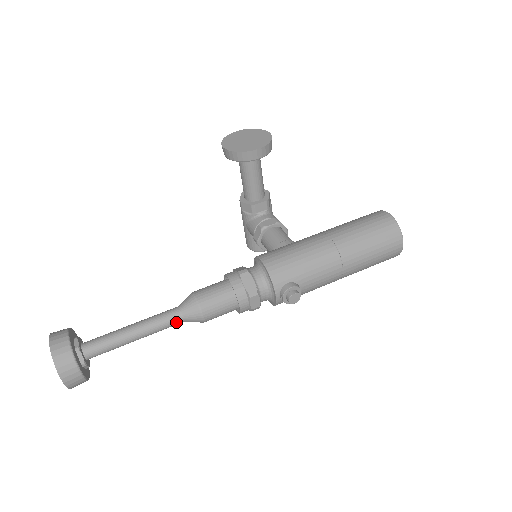
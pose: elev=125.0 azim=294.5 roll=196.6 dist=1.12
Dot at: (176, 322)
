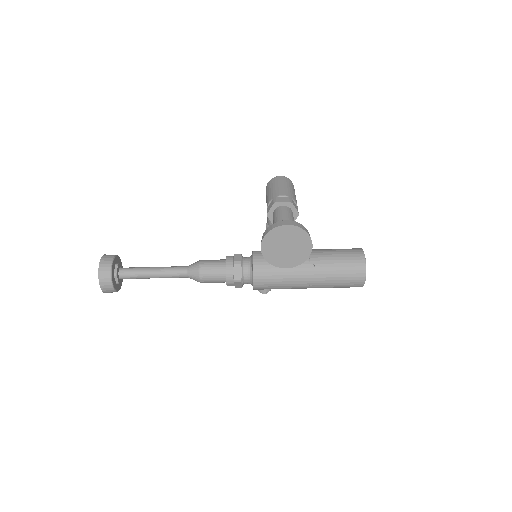
Dot at: occluded
